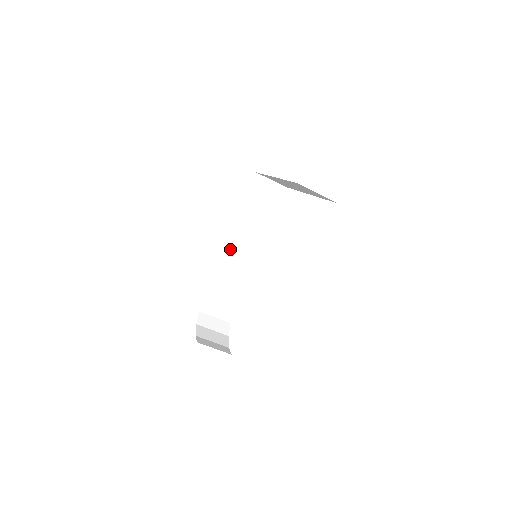
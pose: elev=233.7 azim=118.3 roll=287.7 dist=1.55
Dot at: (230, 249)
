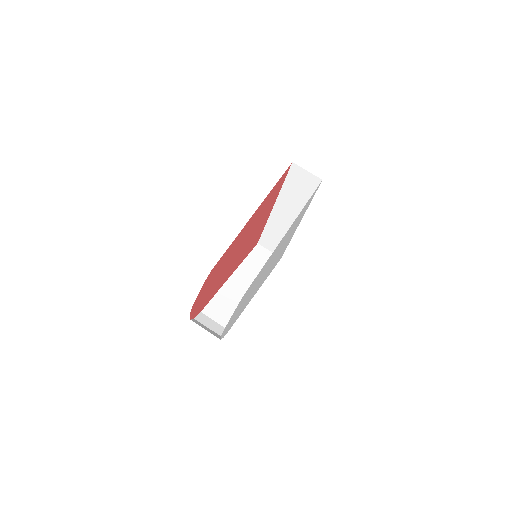
Dot at: (230, 284)
